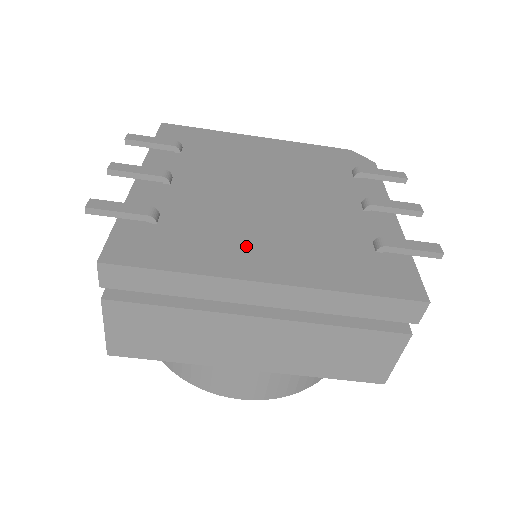
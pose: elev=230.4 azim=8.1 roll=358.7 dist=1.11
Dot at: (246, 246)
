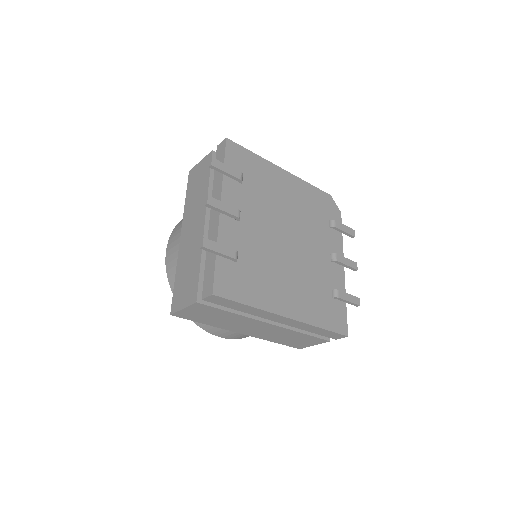
Dot at: (279, 287)
